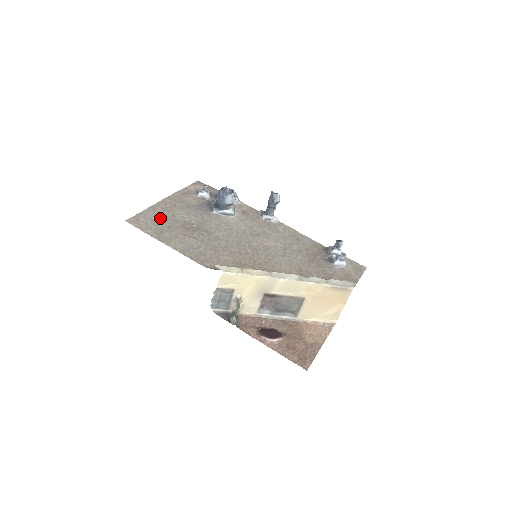
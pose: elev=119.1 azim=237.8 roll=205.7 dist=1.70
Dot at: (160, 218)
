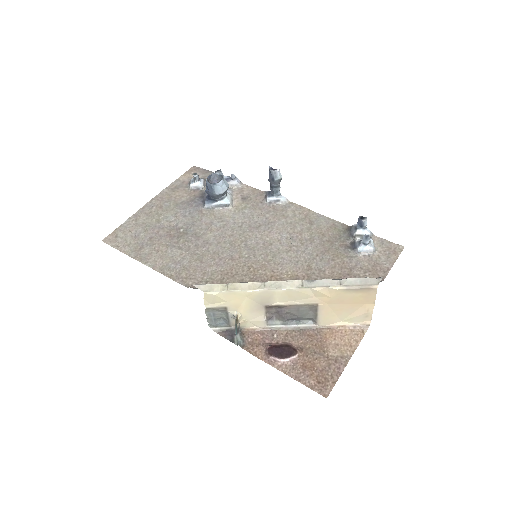
Dot at: (142, 228)
